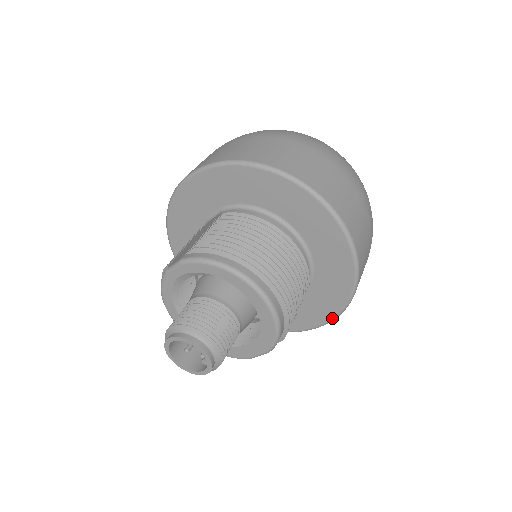
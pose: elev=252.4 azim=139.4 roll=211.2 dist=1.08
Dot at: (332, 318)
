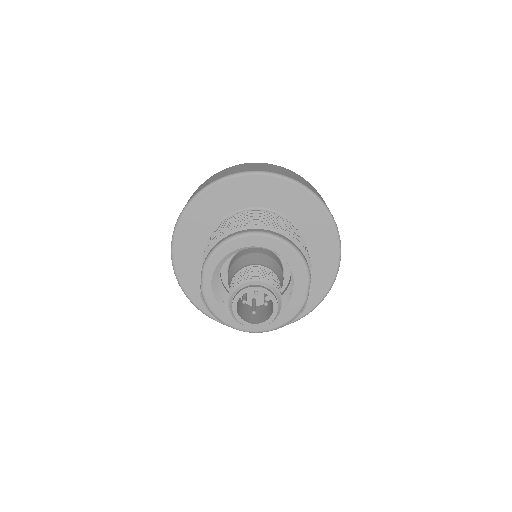
Dot at: (338, 247)
